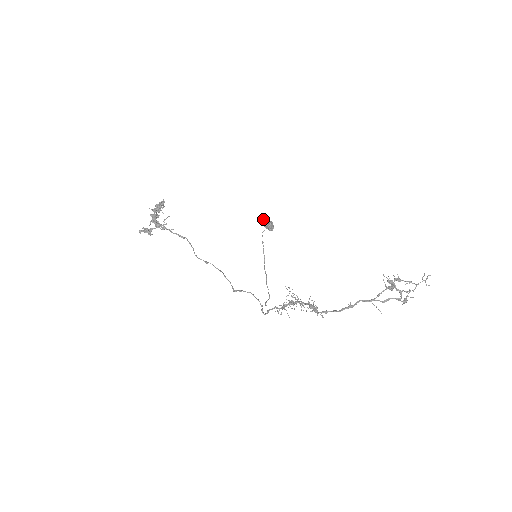
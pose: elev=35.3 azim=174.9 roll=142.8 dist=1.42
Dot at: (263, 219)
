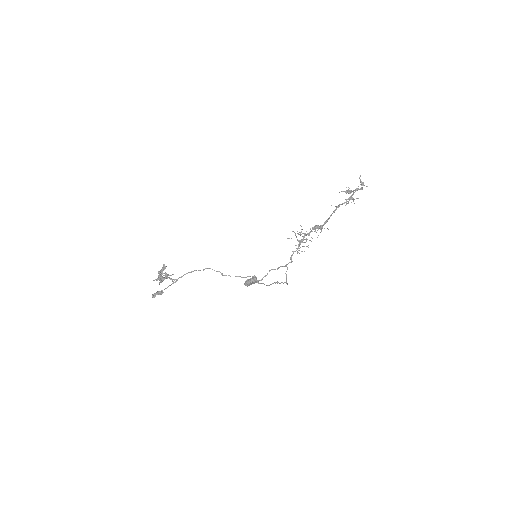
Dot at: occluded
